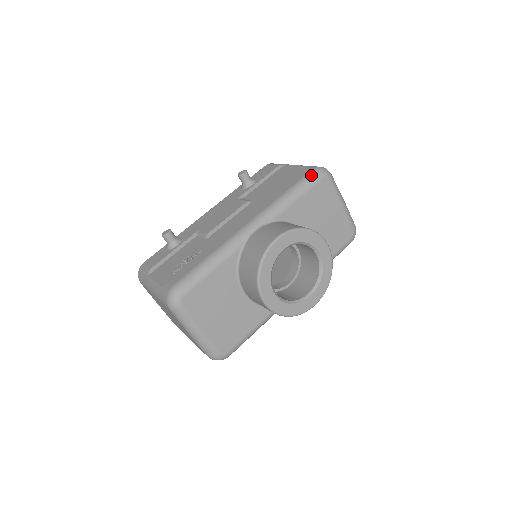
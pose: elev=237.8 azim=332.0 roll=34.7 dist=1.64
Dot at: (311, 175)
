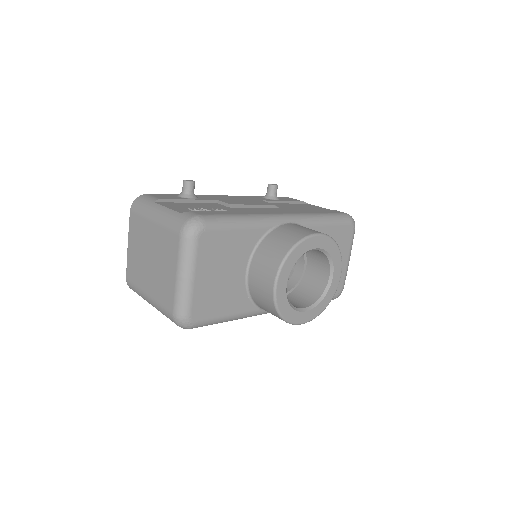
Dot at: (344, 215)
